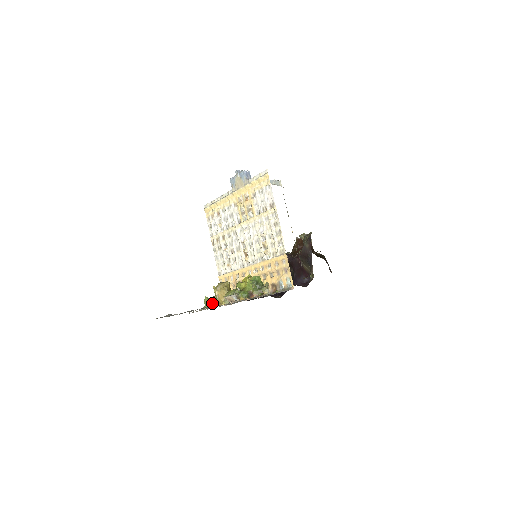
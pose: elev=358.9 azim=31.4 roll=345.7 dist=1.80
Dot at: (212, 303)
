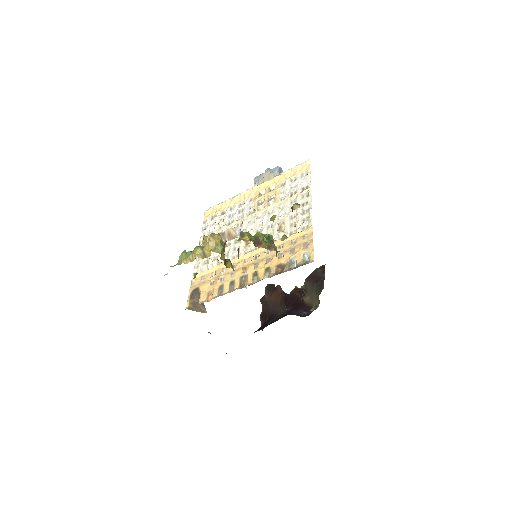
Dot at: (192, 255)
